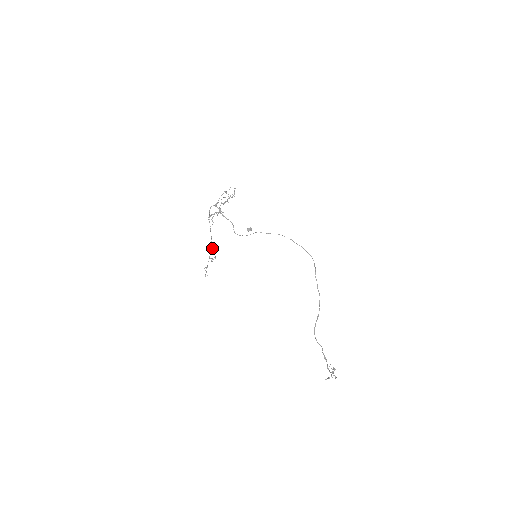
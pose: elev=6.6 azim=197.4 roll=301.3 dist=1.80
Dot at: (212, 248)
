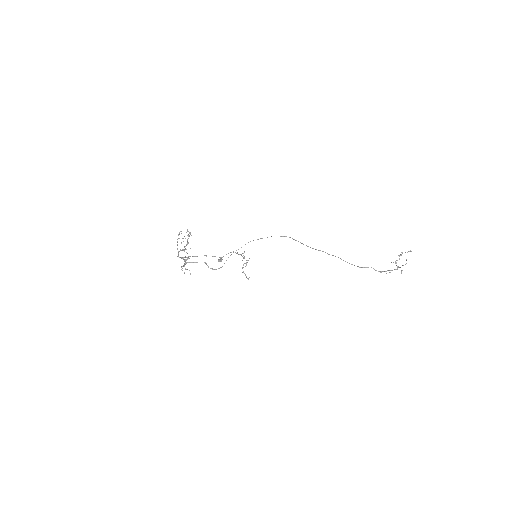
Dot at: (231, 252)
